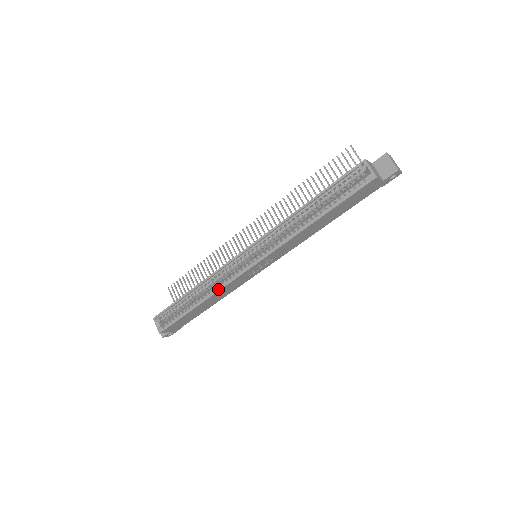
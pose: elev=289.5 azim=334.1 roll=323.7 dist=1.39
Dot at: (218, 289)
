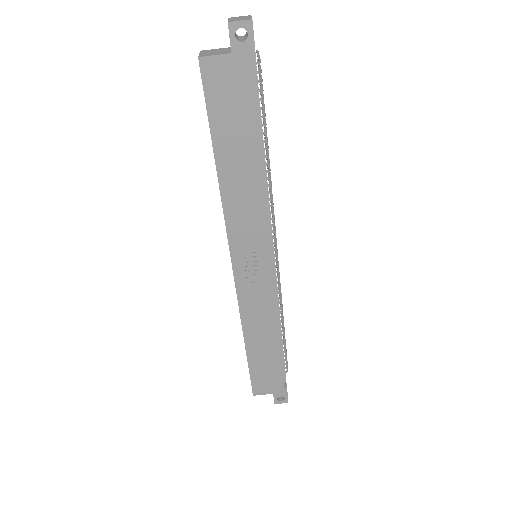
Dot at: (240, 315)
